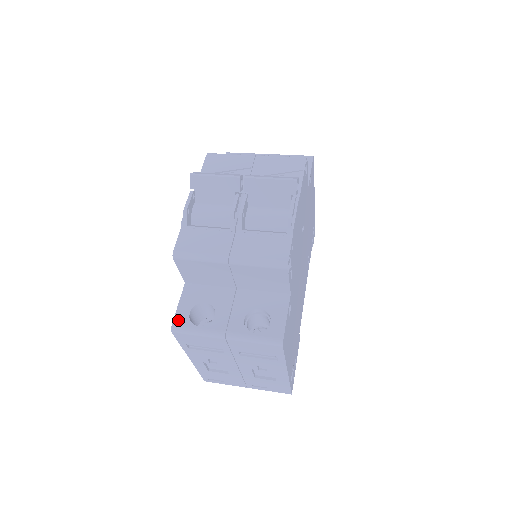
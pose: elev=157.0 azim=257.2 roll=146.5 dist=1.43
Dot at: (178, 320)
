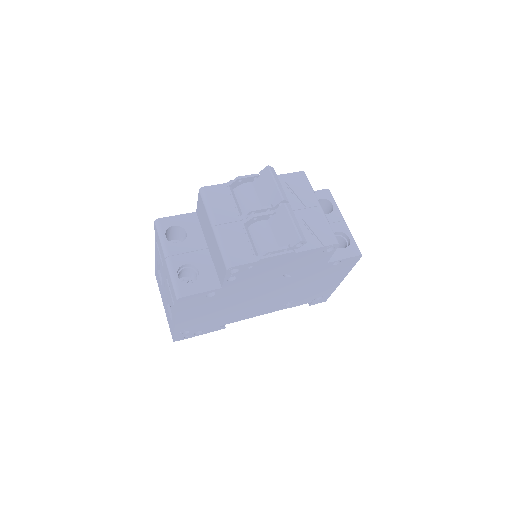
Dot at: (164, 221)
